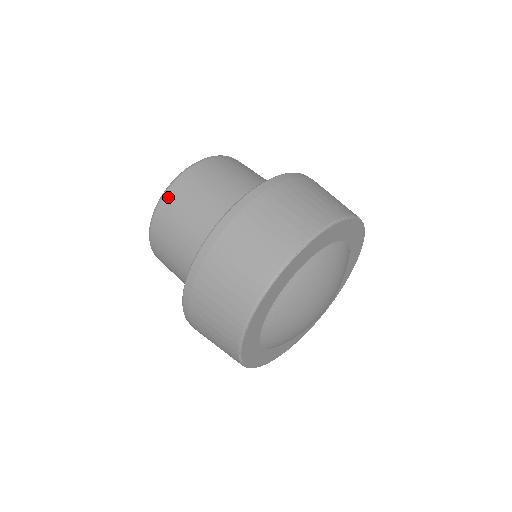
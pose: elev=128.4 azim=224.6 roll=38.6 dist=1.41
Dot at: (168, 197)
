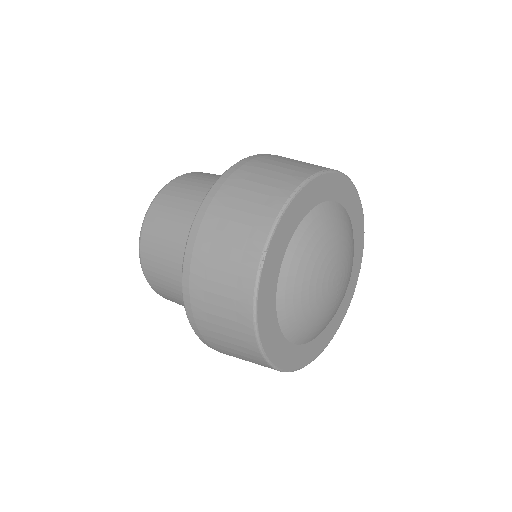
Dot at: (144, 257)
